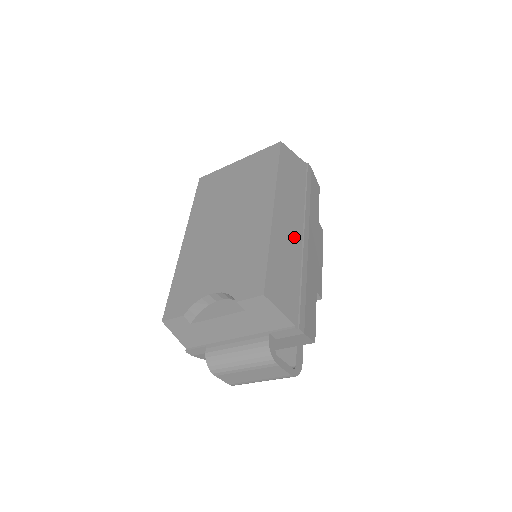
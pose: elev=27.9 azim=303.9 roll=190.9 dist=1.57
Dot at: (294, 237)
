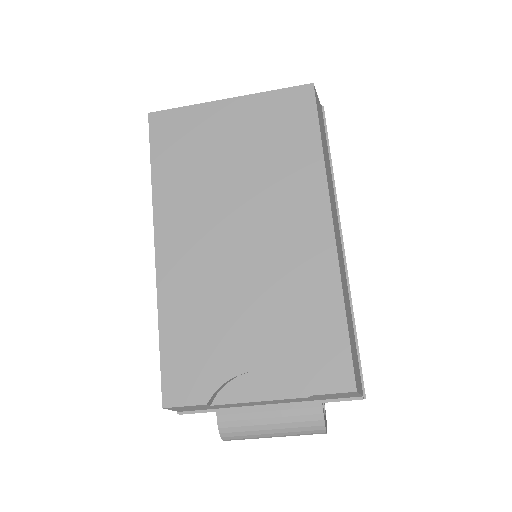
Dot at: (342, 256)
